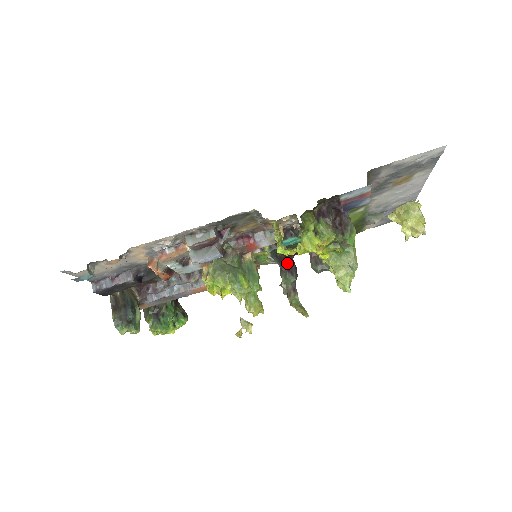
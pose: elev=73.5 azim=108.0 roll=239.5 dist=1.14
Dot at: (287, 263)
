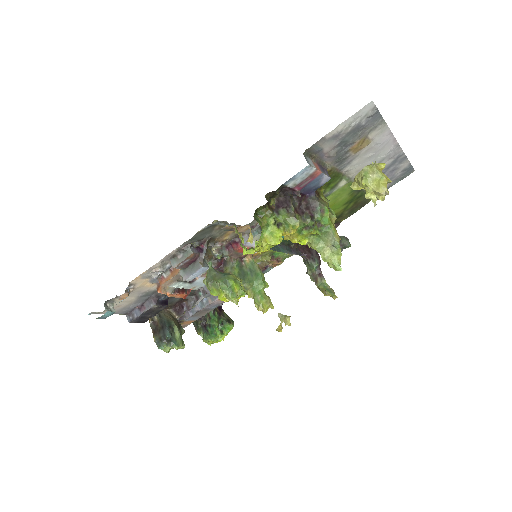
Dot at: (307, 251)
